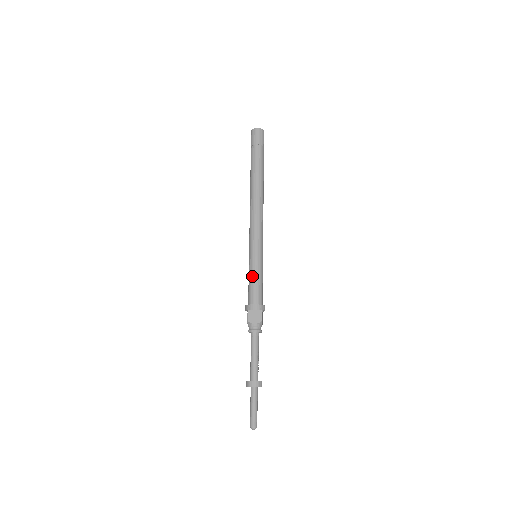
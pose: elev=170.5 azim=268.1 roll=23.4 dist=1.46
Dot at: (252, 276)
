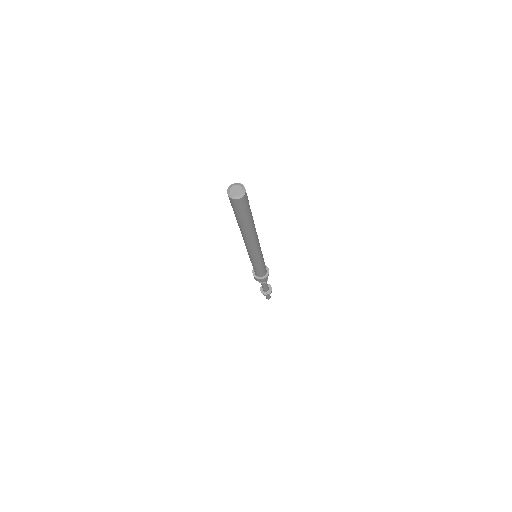
Dot at: (254, 268)
